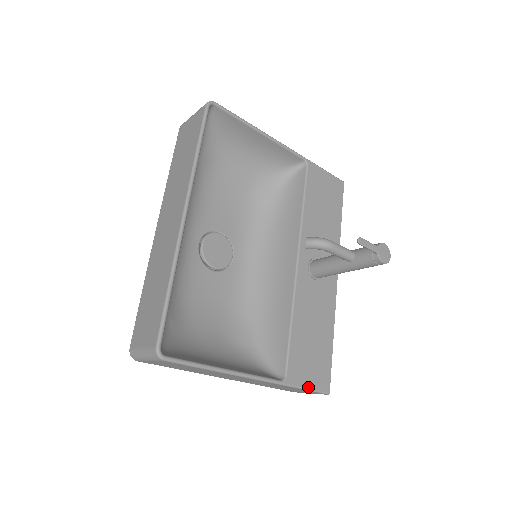
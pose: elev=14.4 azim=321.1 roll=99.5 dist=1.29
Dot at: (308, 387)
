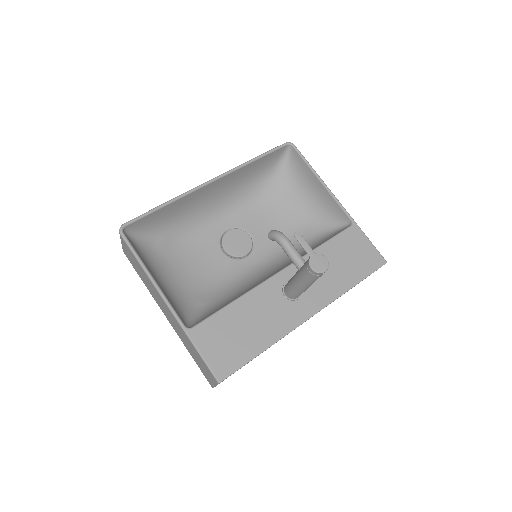
Dot at: (204, 356)
